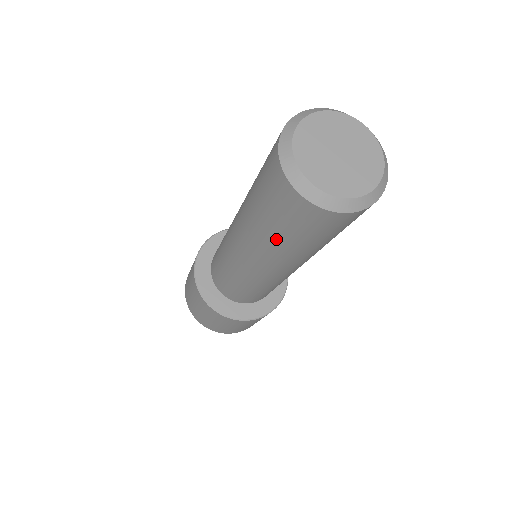
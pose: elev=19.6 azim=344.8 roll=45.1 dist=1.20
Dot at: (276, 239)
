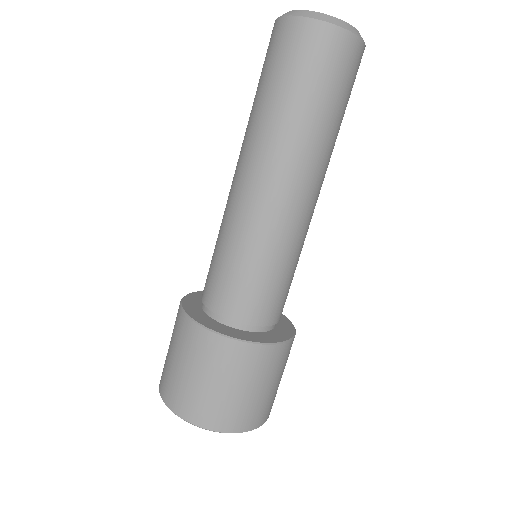
Dot at: (267, 102)
